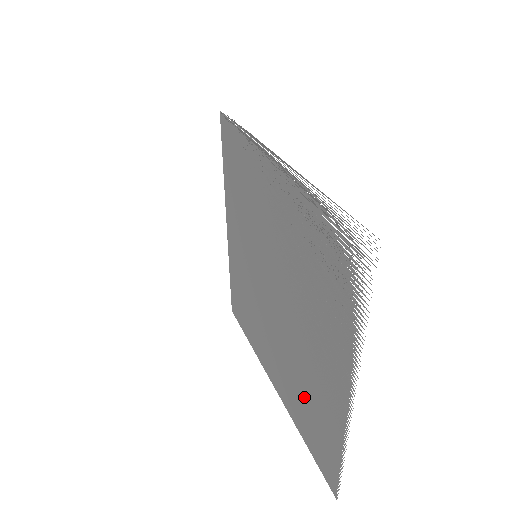
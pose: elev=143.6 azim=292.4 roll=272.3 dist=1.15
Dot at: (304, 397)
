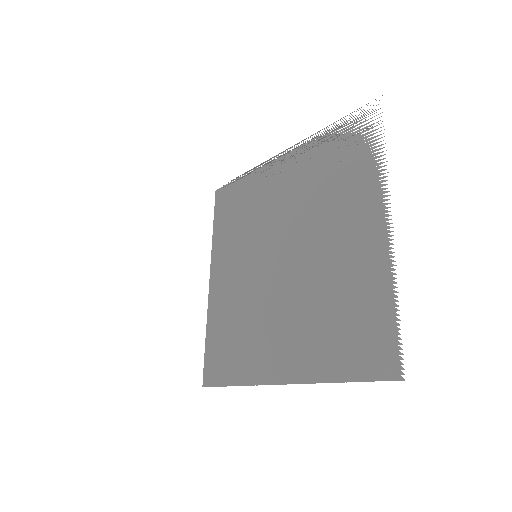
Dot at: (334, 313)
